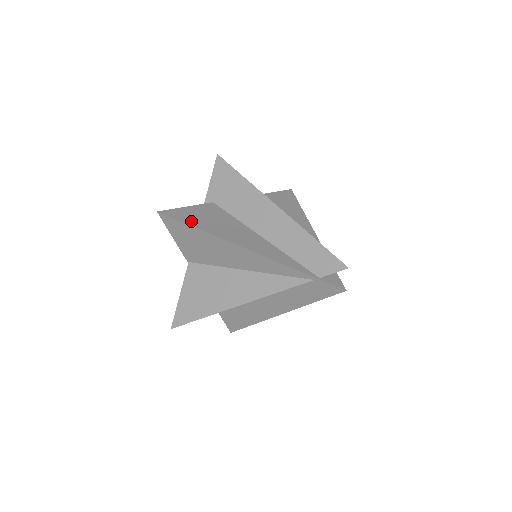
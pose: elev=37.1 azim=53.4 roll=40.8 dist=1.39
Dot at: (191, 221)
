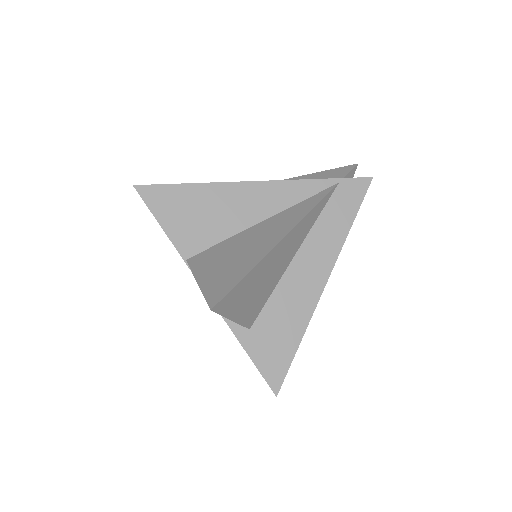
Dot at: occluded
